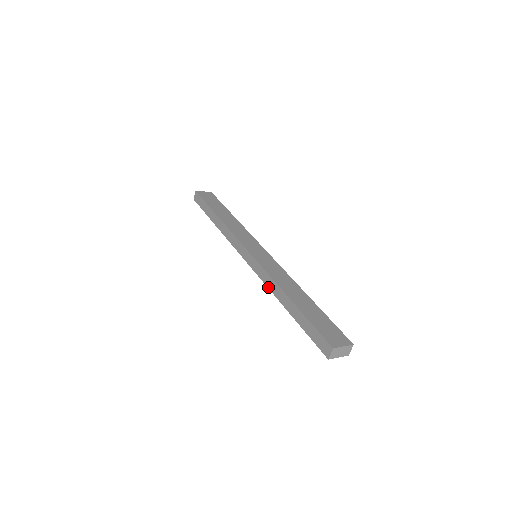
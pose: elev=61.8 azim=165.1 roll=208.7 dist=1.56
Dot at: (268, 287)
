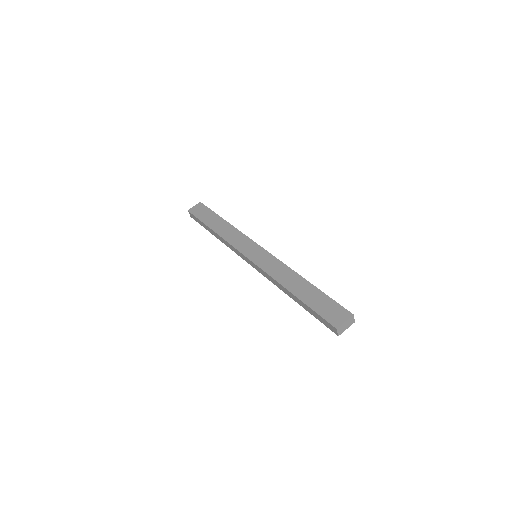
Dot at: (274, 284)
